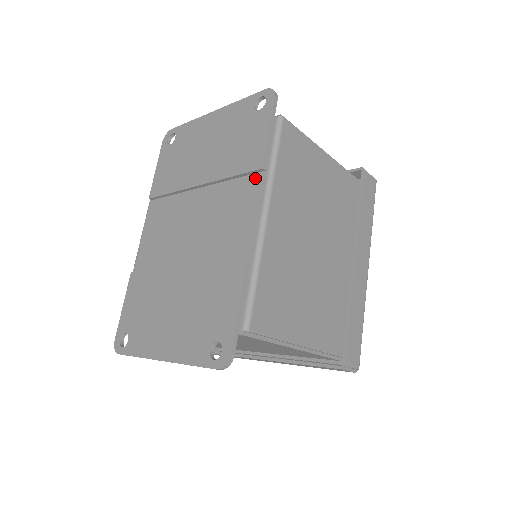
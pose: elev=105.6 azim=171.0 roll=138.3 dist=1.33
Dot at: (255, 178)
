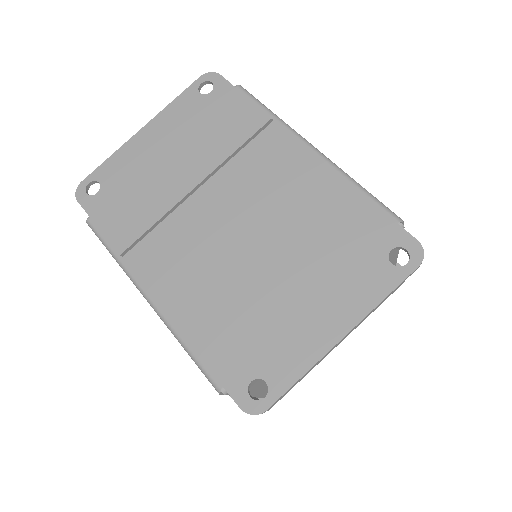
Dot at: (267, 133)
